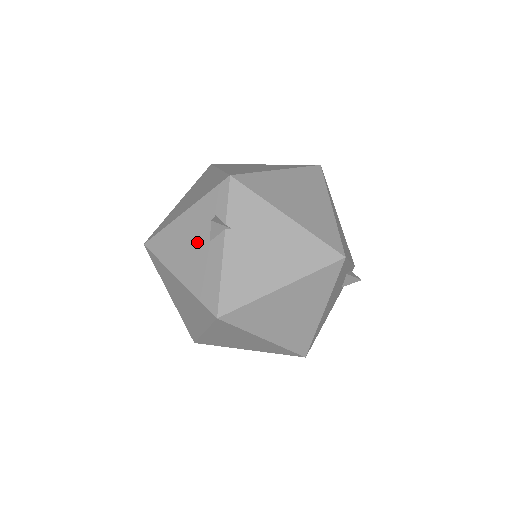
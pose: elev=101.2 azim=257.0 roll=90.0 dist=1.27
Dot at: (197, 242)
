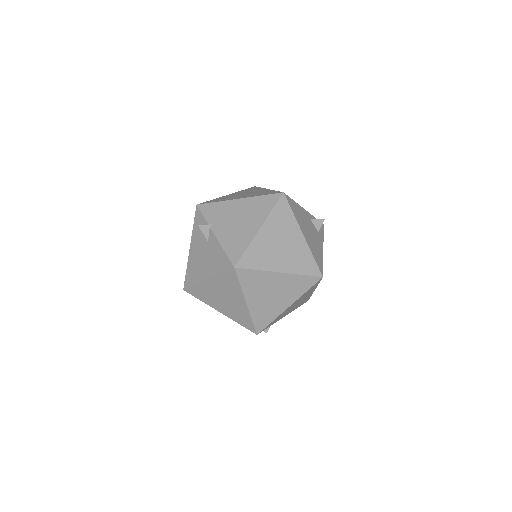
Dot at: (203, 250)
